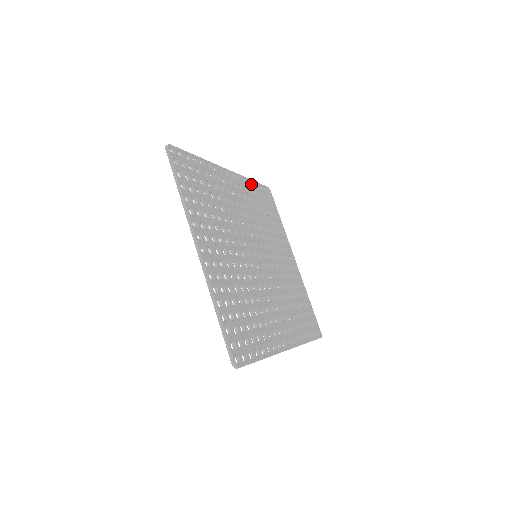
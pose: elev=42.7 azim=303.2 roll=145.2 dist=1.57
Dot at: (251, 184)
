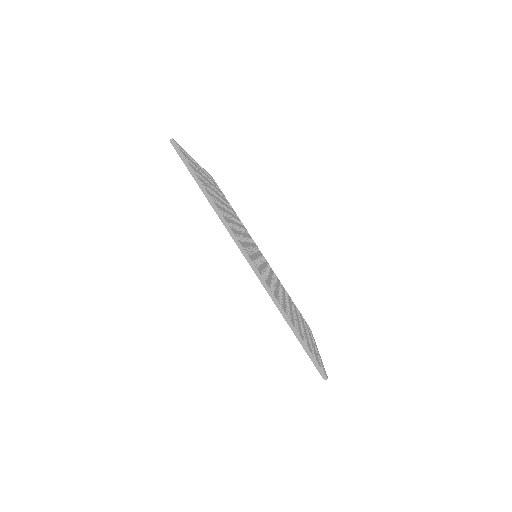
Dot at: occluded
